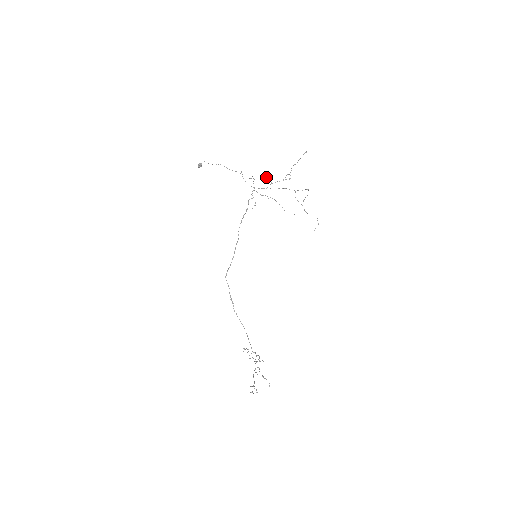
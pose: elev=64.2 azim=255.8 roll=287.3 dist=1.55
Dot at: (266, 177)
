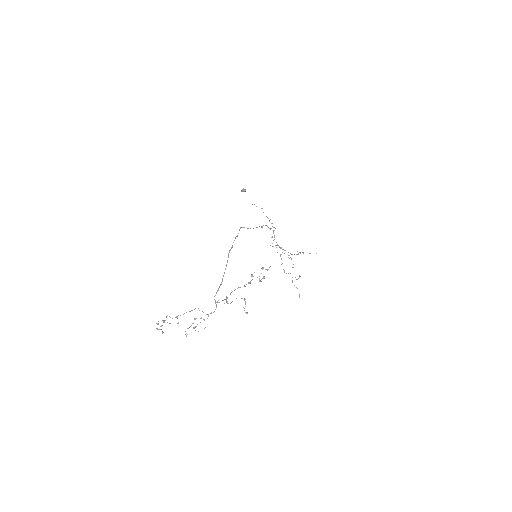
Dot at: occluded
